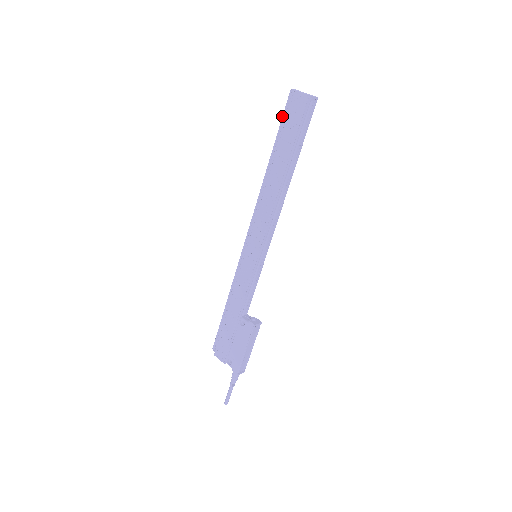
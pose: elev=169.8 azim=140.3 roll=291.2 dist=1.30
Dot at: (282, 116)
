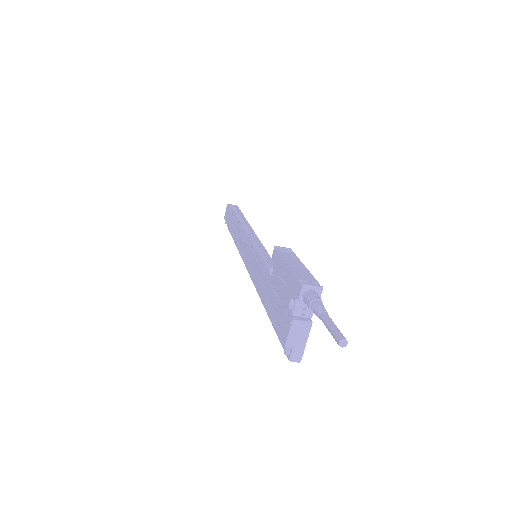
Dot at: occluded
